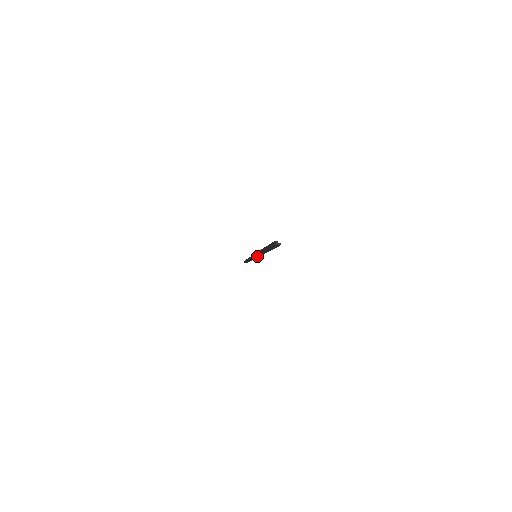
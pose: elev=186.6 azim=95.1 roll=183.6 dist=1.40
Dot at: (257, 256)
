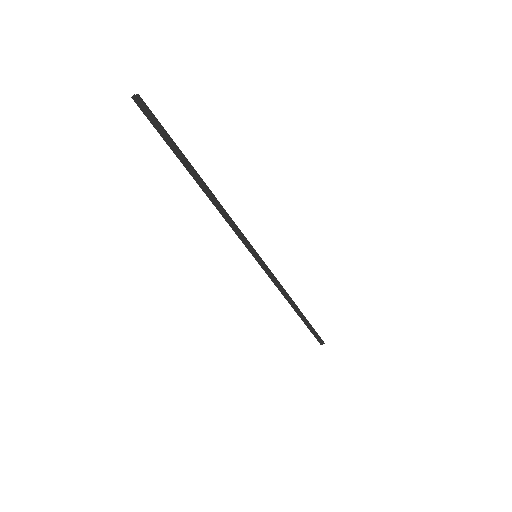
Dot at: (250, 248)
